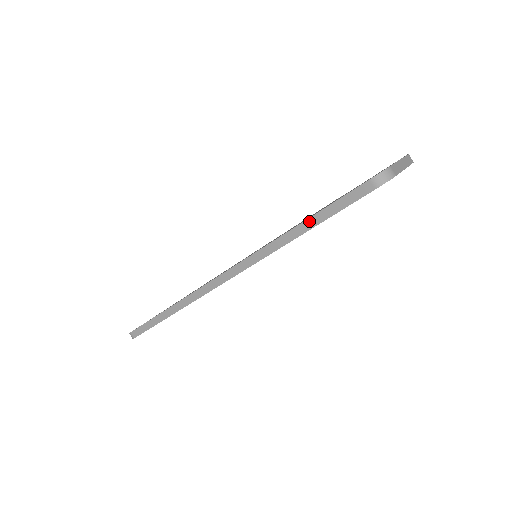
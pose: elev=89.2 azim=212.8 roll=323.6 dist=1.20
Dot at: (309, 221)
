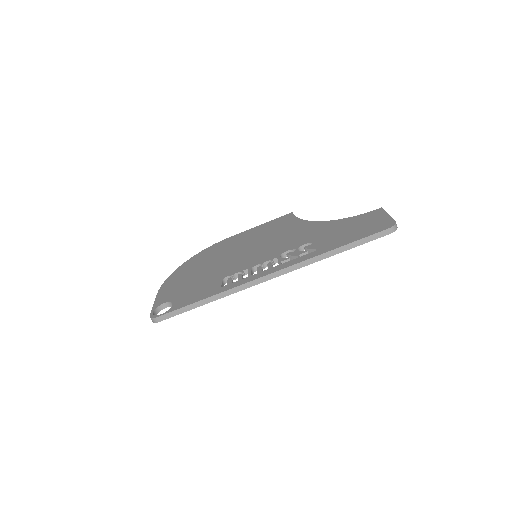
Dot at: (346, 246)
